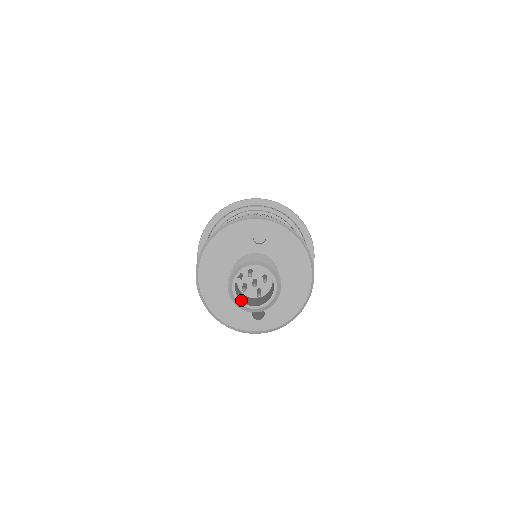
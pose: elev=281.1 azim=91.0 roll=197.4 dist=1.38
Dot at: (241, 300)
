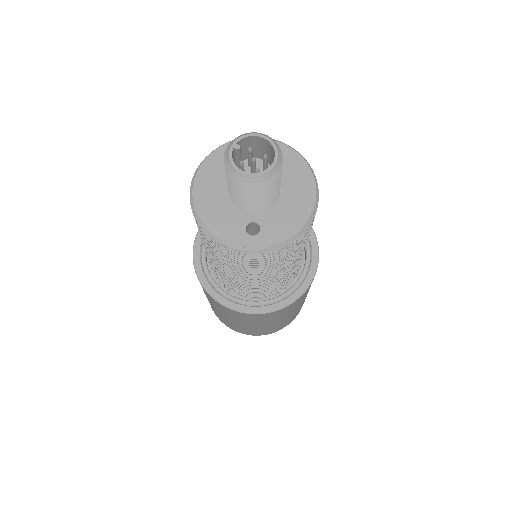
Dot at: (237, 168)
